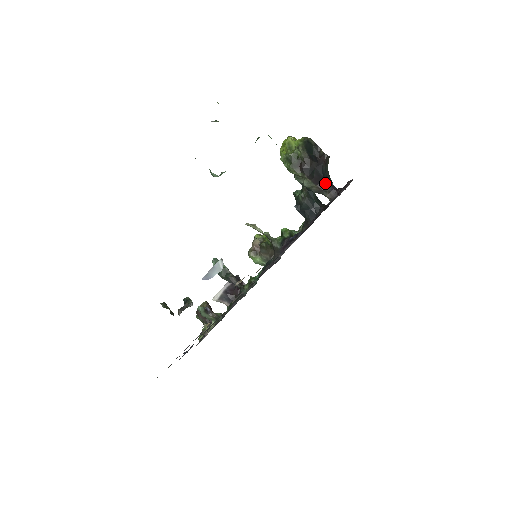
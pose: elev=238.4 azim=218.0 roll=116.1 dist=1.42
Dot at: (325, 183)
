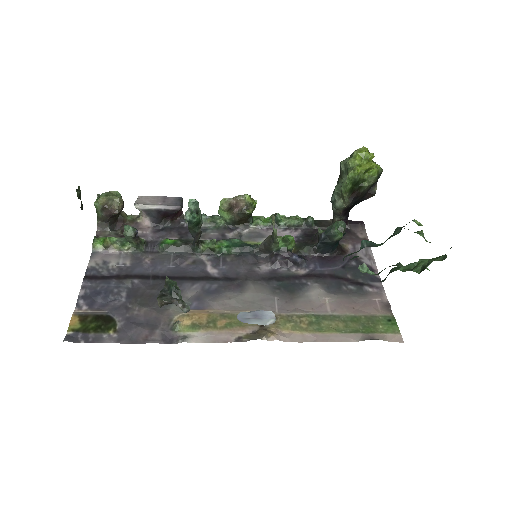
Dot at: (347, 212)
